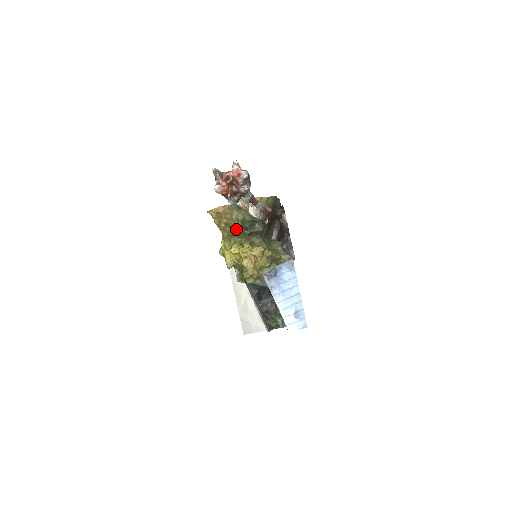
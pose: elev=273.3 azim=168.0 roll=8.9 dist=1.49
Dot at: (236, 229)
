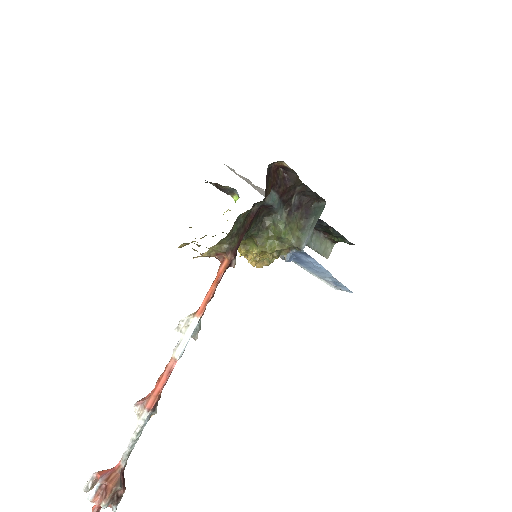
Dot at: occluded
